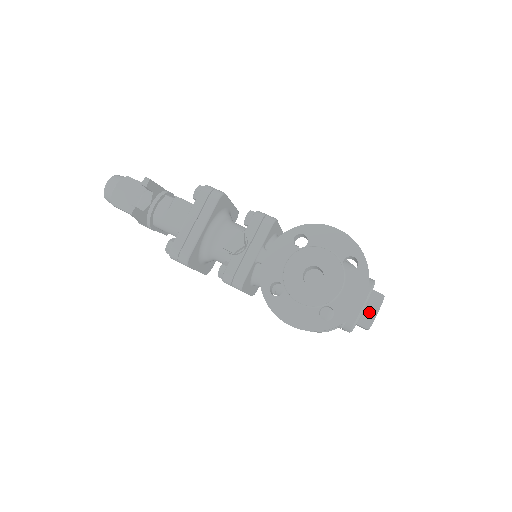
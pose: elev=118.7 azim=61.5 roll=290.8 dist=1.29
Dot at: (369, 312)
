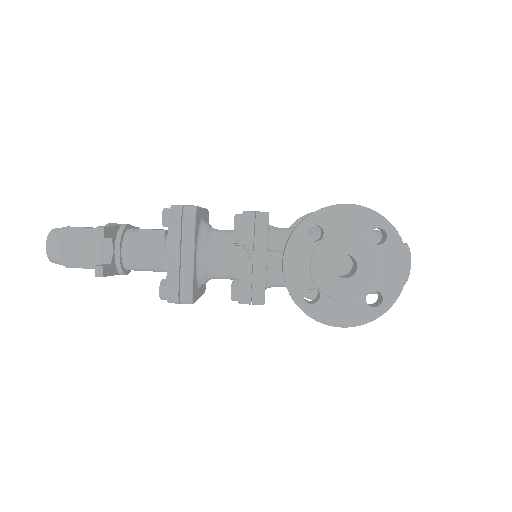
Dot at: occluded
